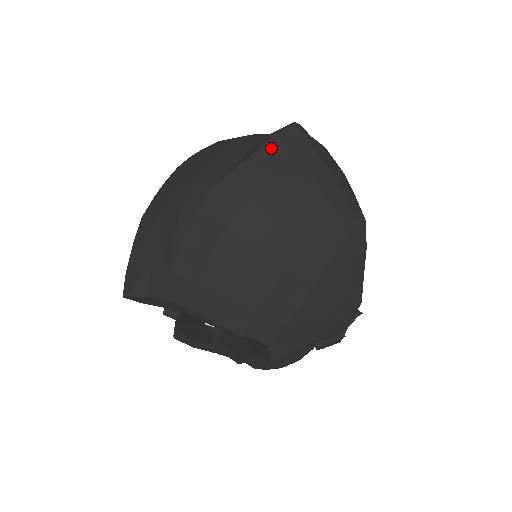
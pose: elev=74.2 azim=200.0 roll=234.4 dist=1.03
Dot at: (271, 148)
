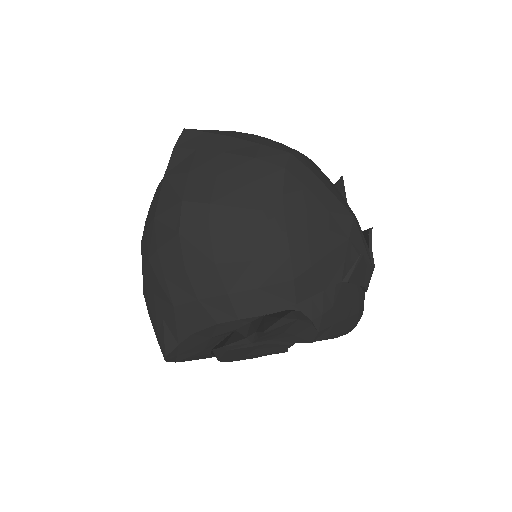
Dot at: (176, 158)
